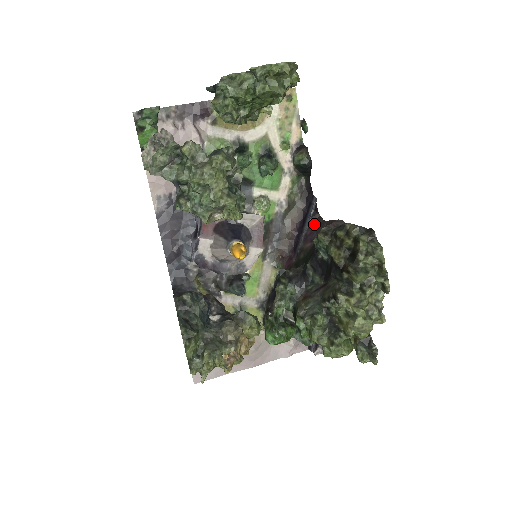
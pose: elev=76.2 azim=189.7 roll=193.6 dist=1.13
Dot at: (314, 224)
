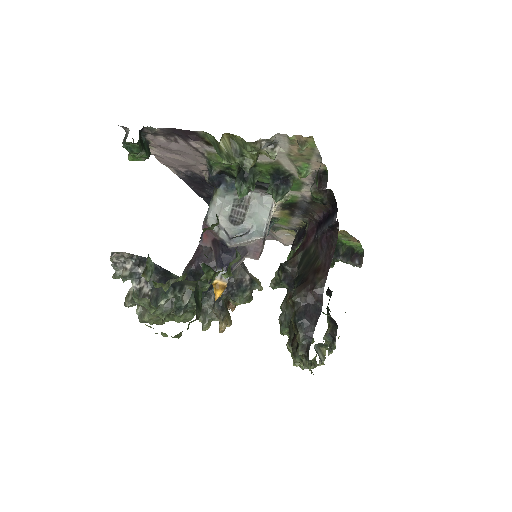
Dot at: (330, 235)
